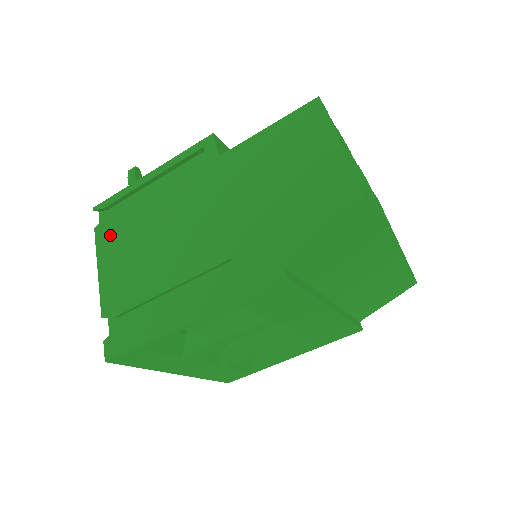
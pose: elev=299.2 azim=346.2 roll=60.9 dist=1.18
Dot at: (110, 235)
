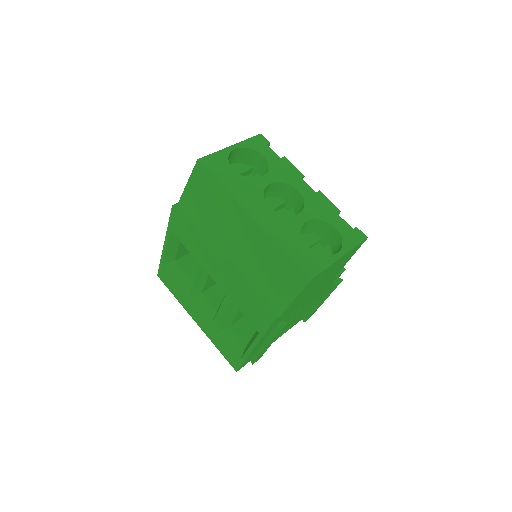
Dot at: occluded
